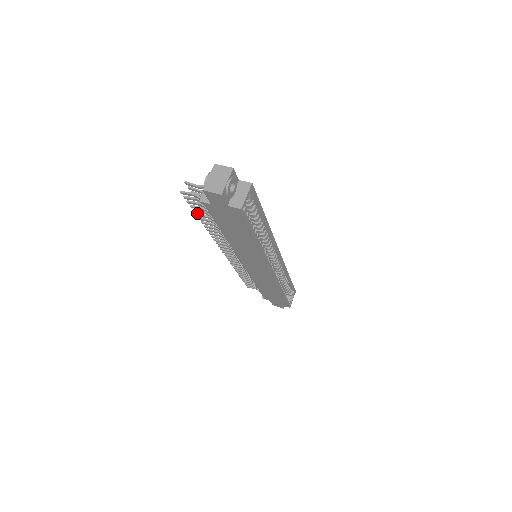
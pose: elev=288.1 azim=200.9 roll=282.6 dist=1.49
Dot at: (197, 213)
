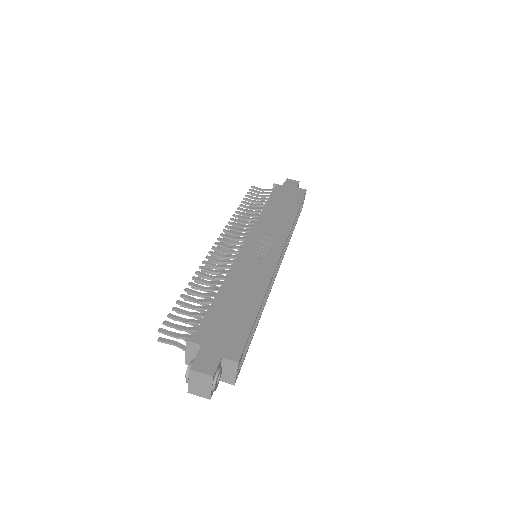
Dot at: occluded
